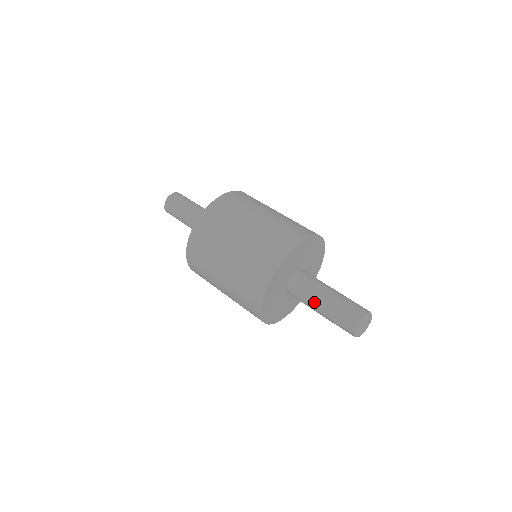
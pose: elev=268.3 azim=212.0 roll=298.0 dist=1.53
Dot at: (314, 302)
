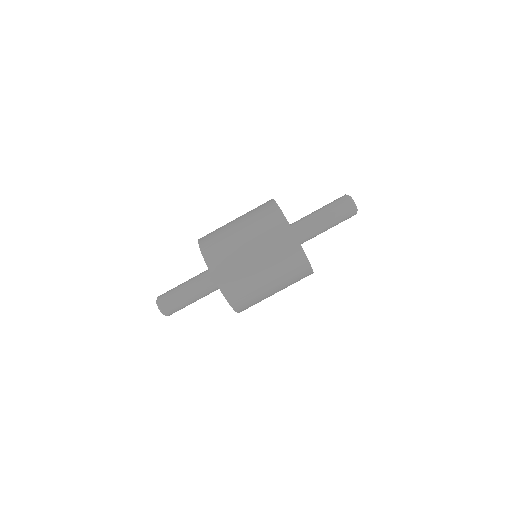
Dot at: (319, 225)
